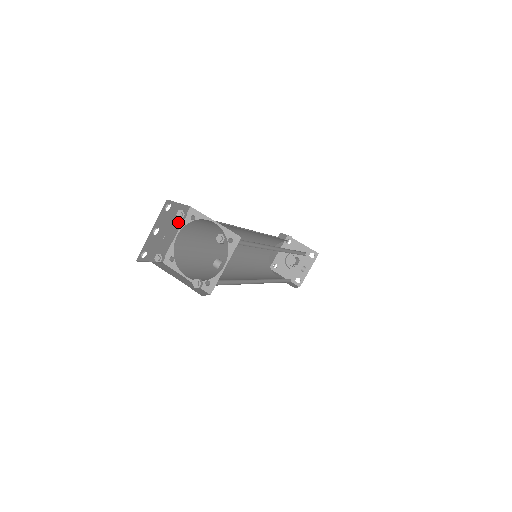
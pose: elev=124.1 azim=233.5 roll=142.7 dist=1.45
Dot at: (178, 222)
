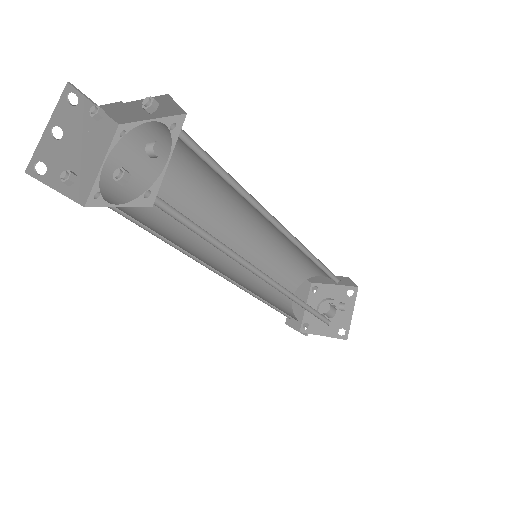
Dot at: (101, 142)
